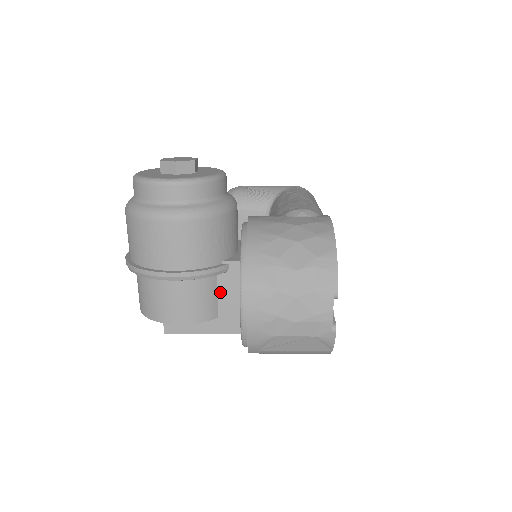
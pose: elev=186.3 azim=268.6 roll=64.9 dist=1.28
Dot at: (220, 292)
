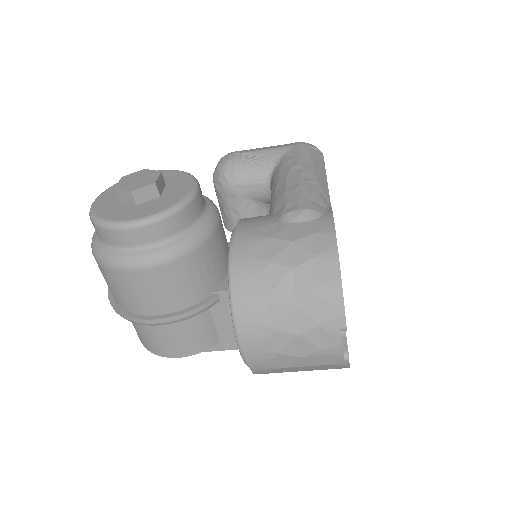
Dot at: (216, 320)
